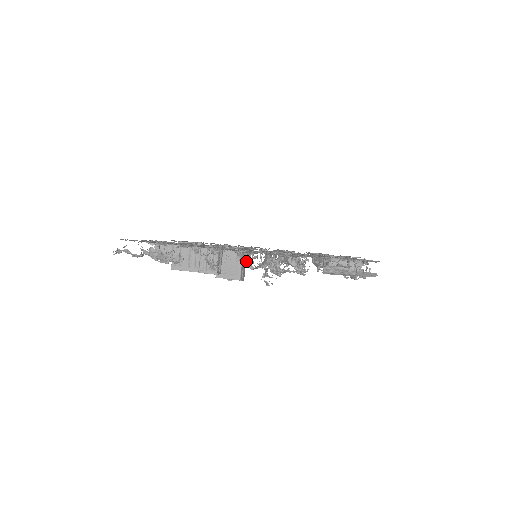
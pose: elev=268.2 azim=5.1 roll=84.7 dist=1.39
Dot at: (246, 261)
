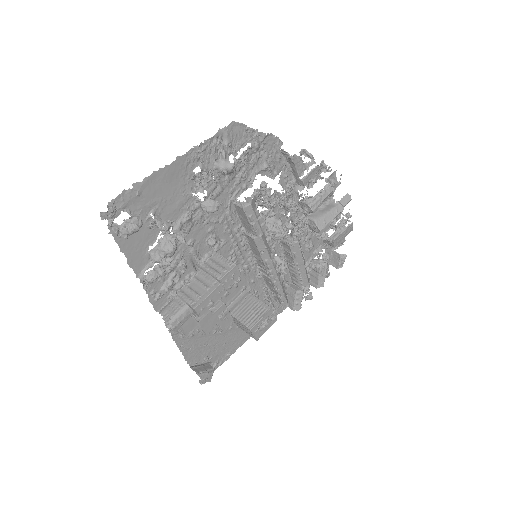
Dot at: (240, 208)
